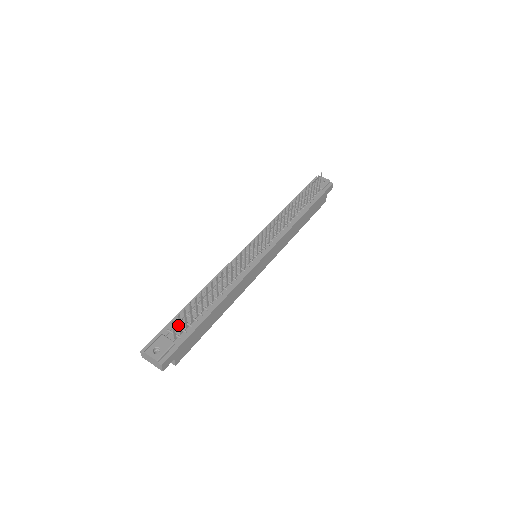
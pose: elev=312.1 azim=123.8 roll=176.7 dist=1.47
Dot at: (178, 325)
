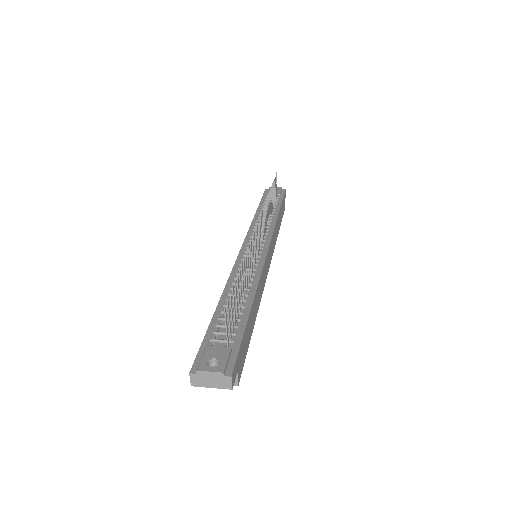
Dot at: (220, 332)
